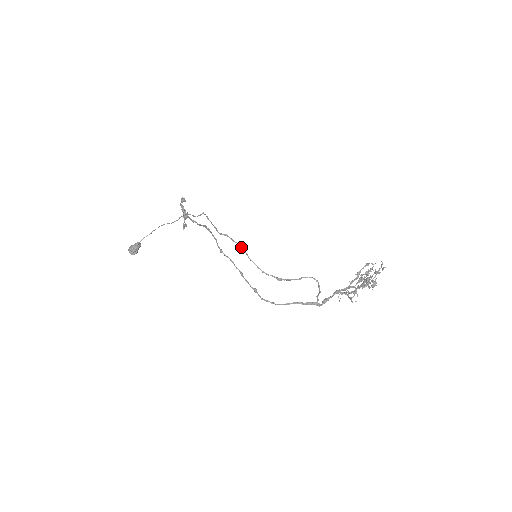
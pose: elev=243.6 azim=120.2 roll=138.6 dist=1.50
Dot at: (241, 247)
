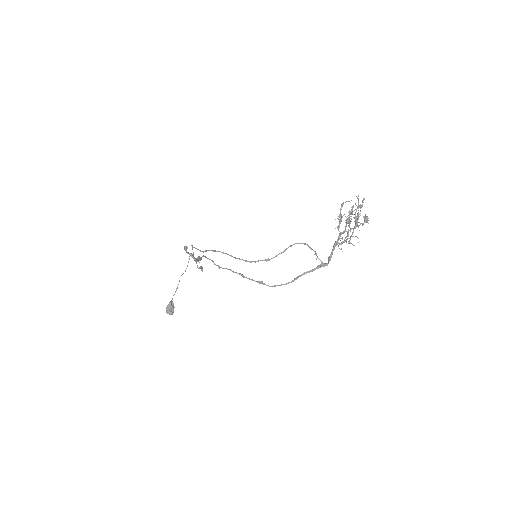
Dot at: (223, 252)
